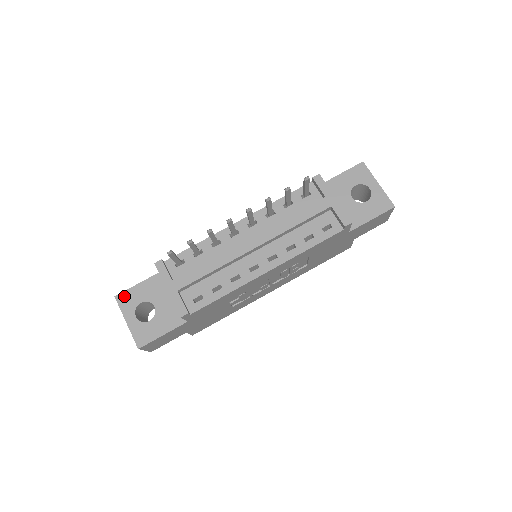
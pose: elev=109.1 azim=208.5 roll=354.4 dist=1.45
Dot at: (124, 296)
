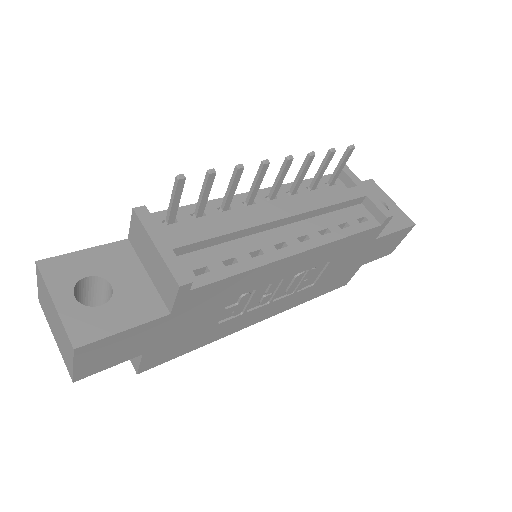
Dot at: (55, 263)
